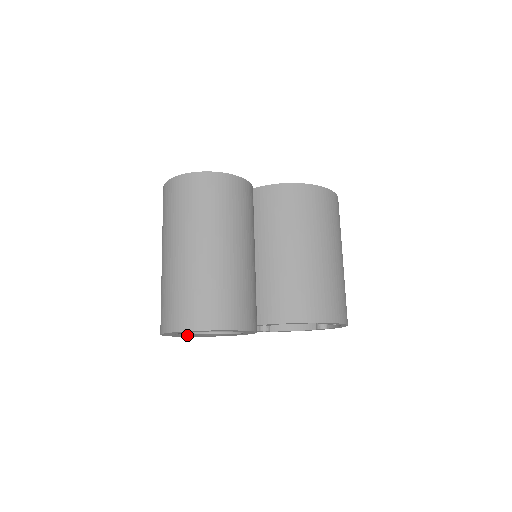
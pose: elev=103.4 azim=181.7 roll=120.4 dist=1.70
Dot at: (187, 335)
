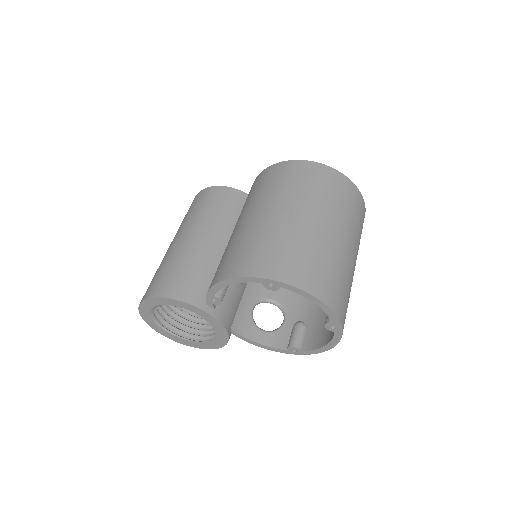
Dot at: (190, 340)
